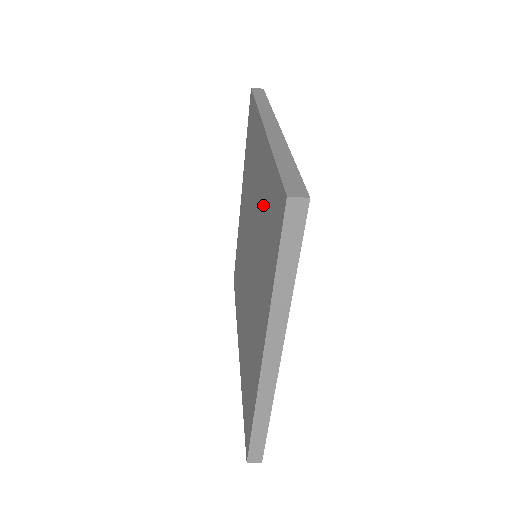
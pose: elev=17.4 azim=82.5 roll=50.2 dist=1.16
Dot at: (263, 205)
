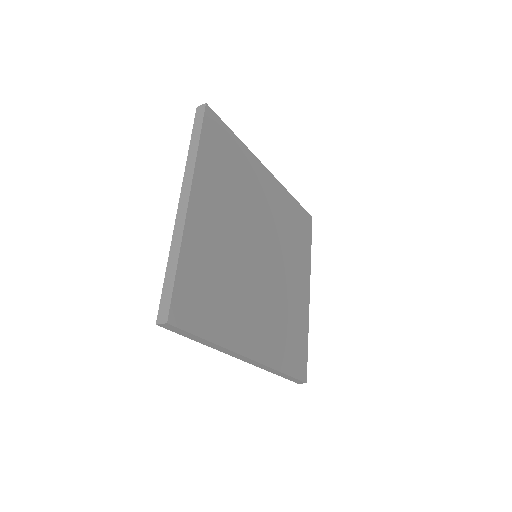
Dot at: occluded
